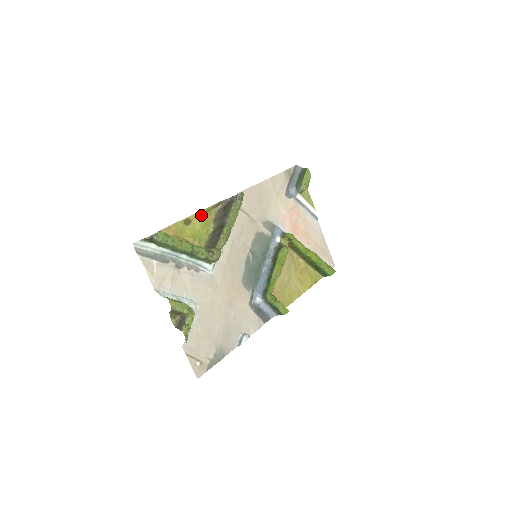
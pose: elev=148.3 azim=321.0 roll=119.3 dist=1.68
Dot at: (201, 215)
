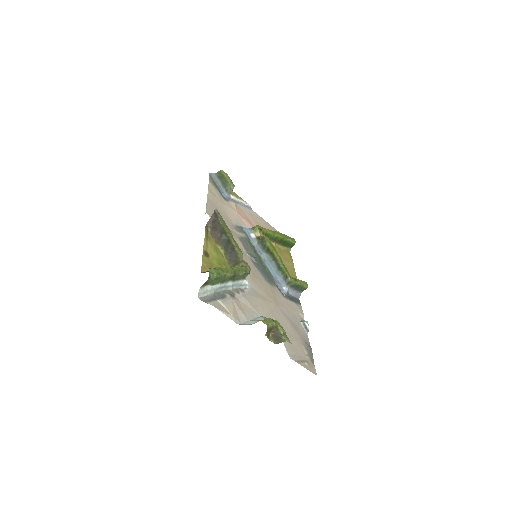
Dot at: (207, 243)
